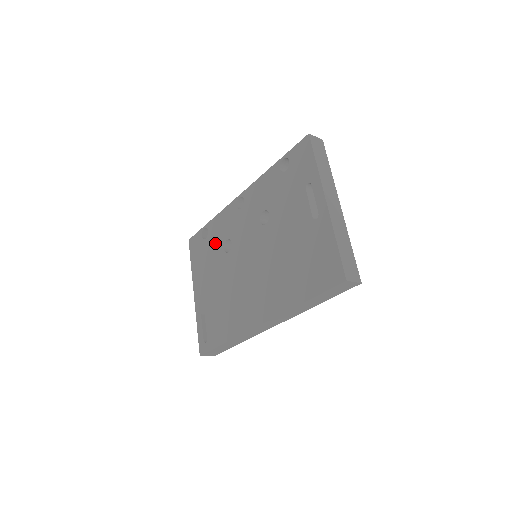
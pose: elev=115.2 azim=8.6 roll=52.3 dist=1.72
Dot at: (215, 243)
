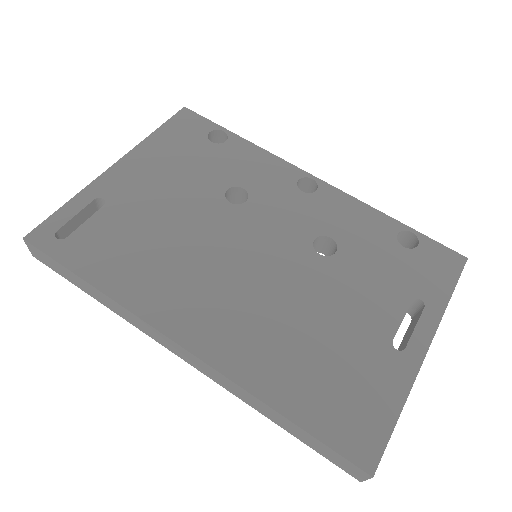
Dot at: (222, 166)
